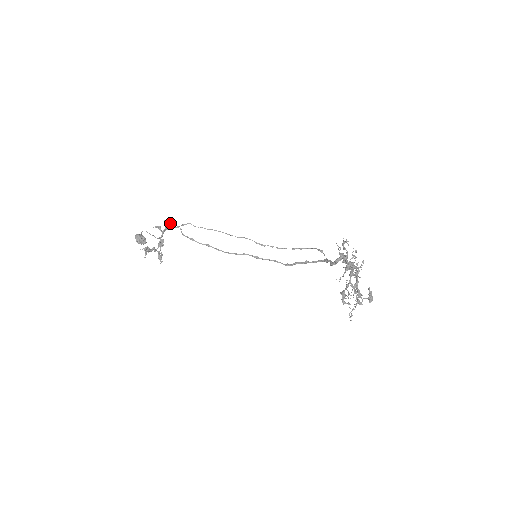
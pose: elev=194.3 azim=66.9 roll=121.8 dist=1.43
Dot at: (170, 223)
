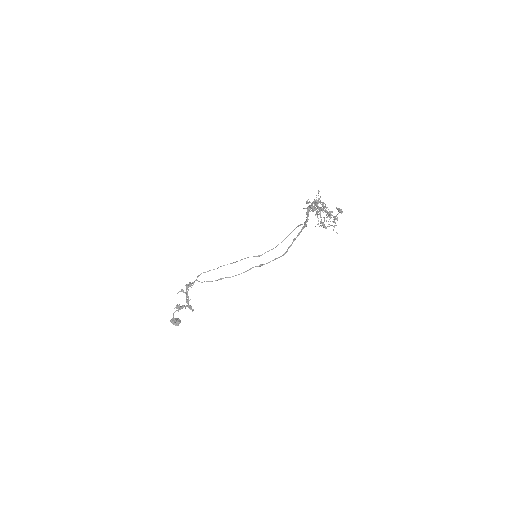
Dot at: (189, 284)
